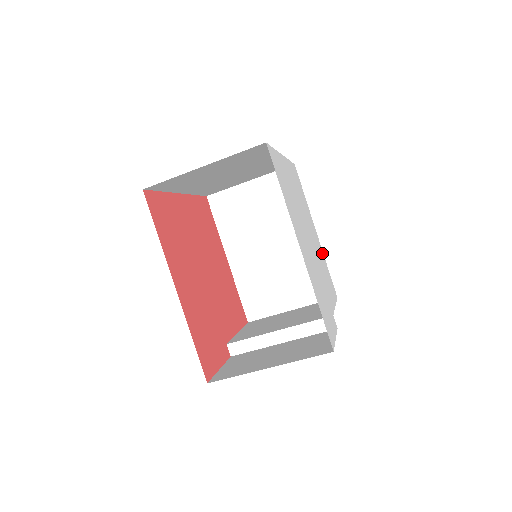
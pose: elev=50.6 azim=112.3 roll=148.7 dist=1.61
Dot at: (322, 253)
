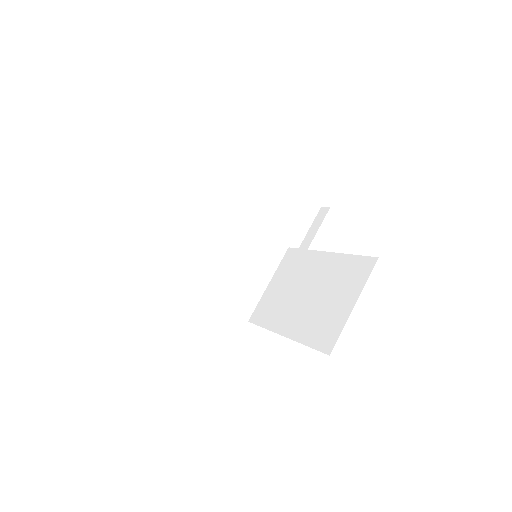
Dot at: occluded
